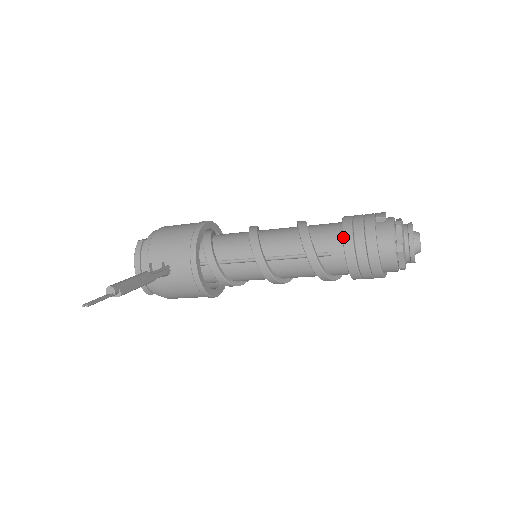
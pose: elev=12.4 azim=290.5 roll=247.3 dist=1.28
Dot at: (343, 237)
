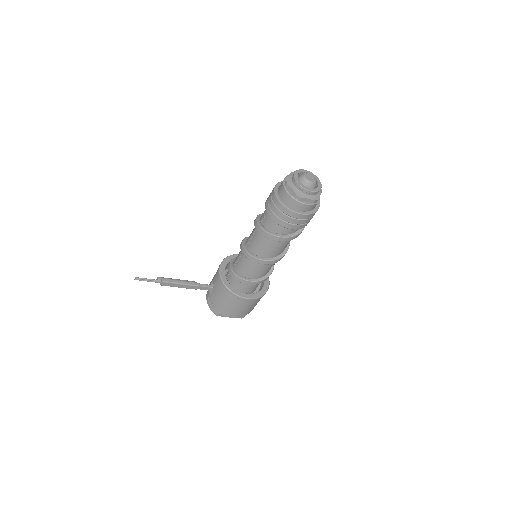
Dot at: occluded
